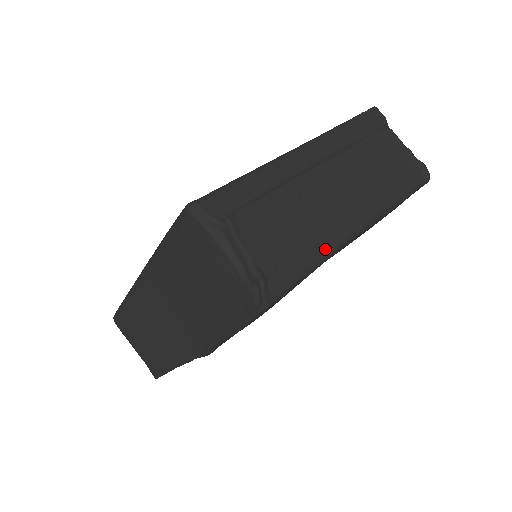
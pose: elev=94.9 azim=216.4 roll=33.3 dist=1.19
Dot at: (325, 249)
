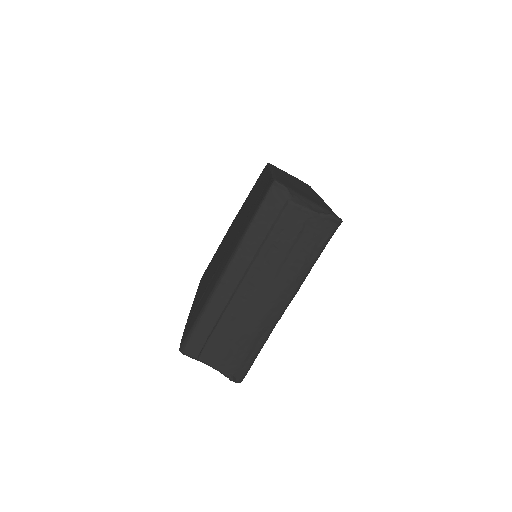
Dot at: (263, 337)
